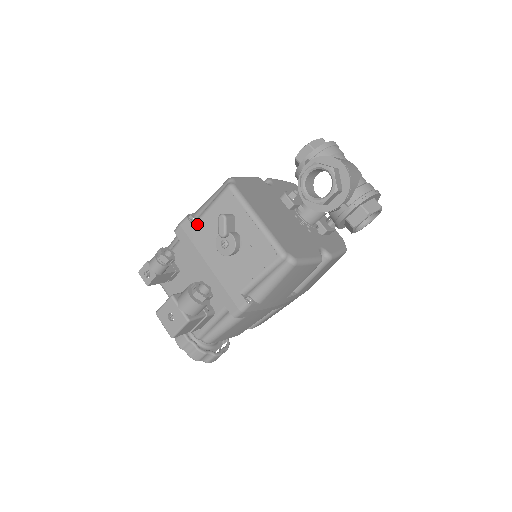
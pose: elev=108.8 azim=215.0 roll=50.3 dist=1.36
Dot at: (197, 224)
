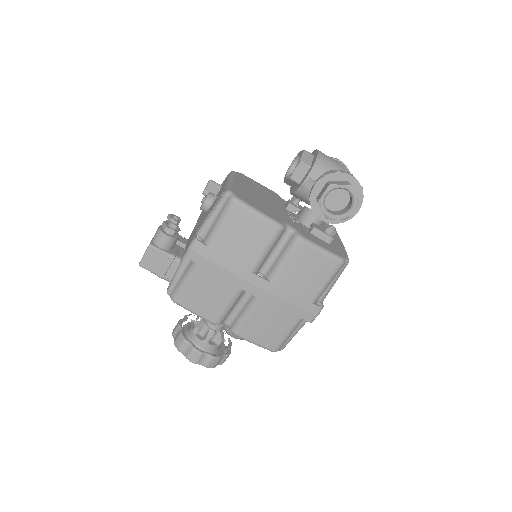
Dot at: occluded
